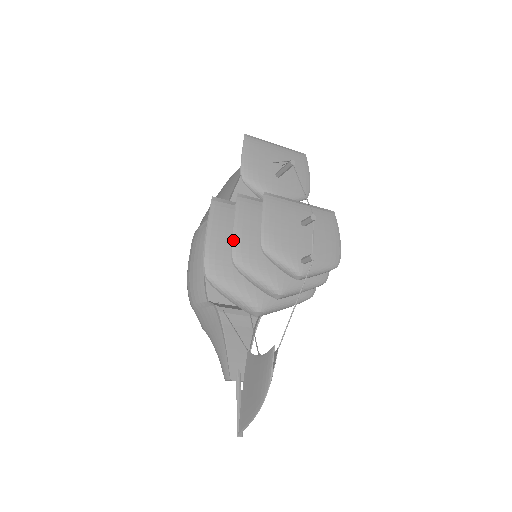
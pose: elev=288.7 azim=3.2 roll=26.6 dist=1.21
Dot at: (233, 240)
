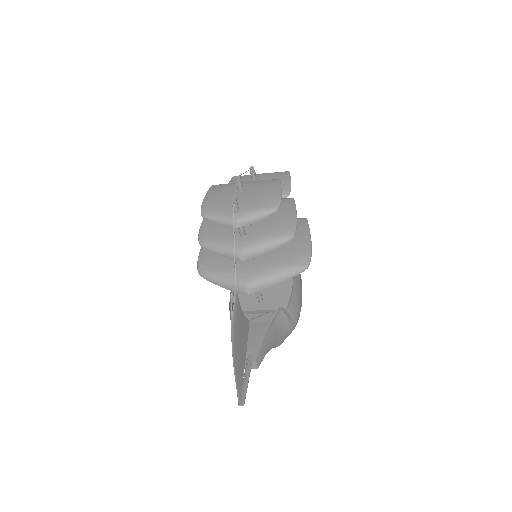
Dot at: (200, 229)
